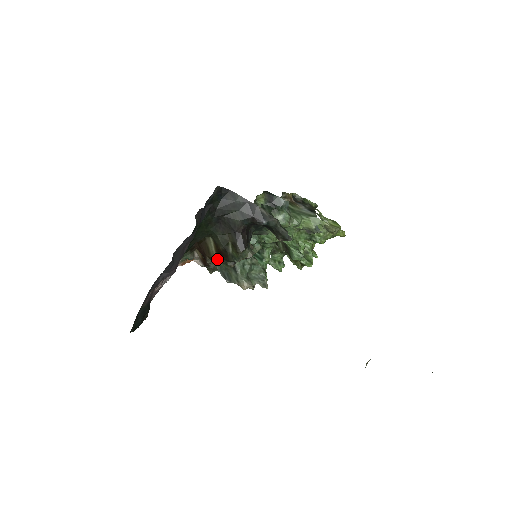
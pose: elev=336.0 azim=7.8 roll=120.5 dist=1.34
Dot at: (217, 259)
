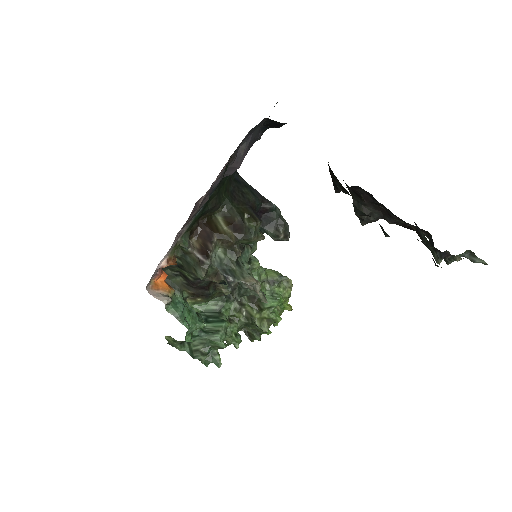
Dot at: (229, 235)
